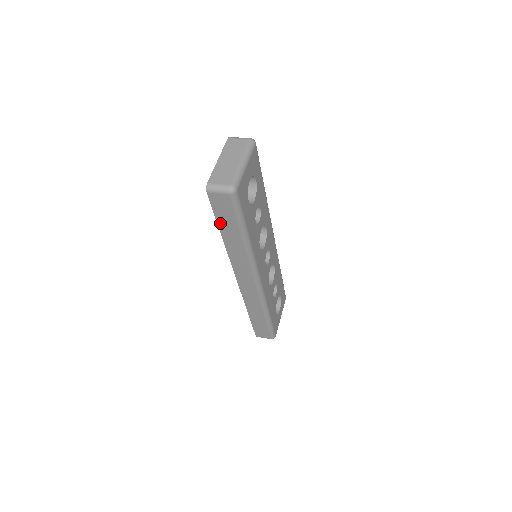
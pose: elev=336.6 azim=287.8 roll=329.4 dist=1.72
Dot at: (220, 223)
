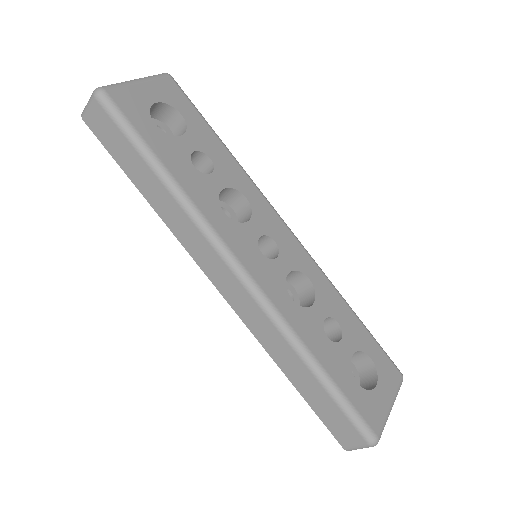
Dot at: (125, 168)
